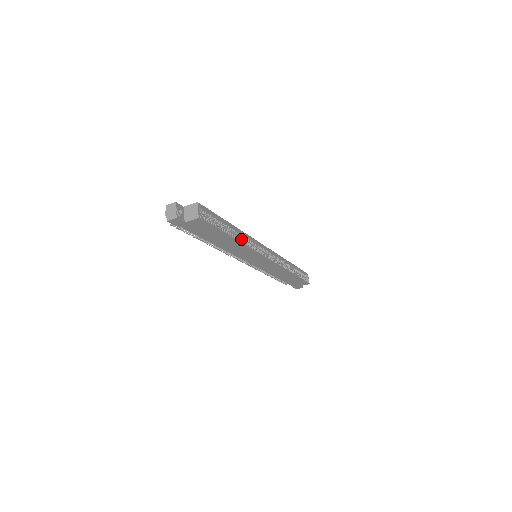
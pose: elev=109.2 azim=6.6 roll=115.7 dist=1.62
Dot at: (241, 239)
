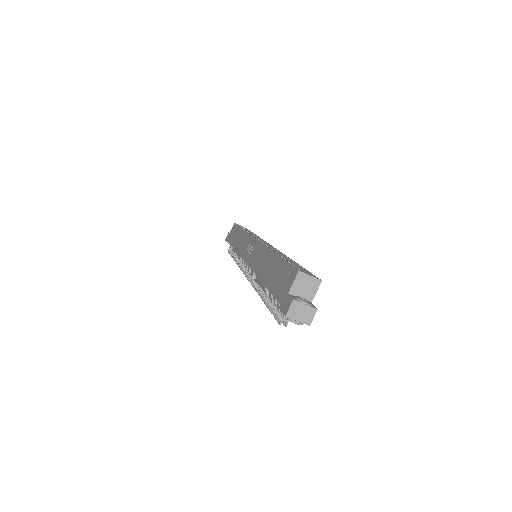
Dot at: occluded
